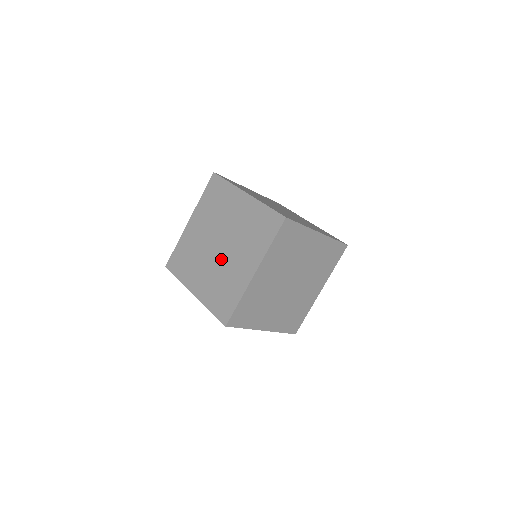
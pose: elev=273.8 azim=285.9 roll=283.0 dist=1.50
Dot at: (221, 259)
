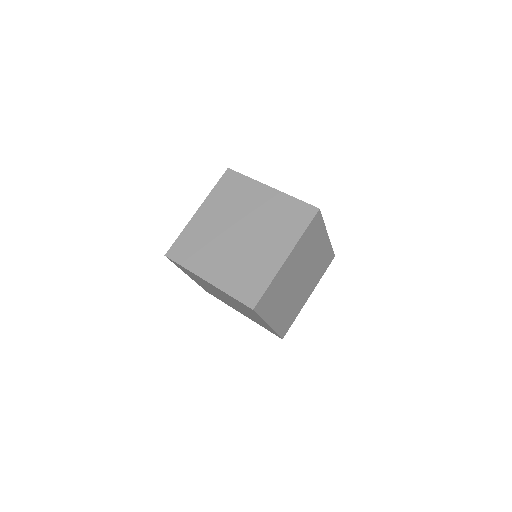
Dot at: (243, 246)
